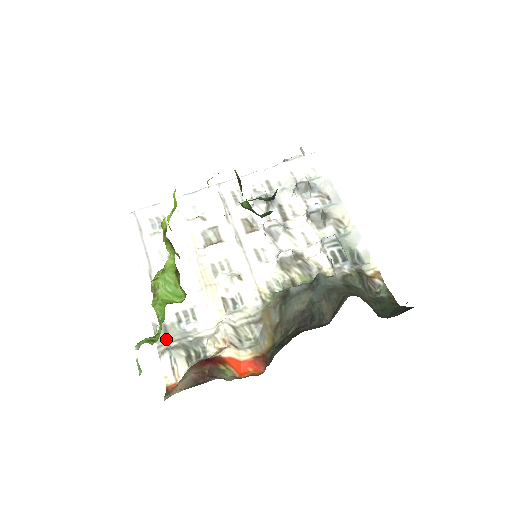
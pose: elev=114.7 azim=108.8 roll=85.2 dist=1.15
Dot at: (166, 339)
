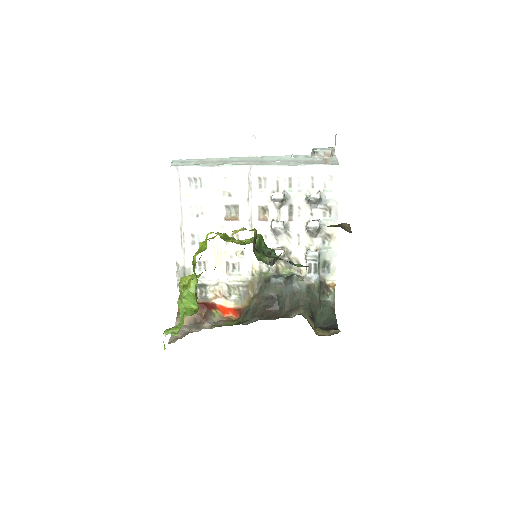
Dot at: occluded
